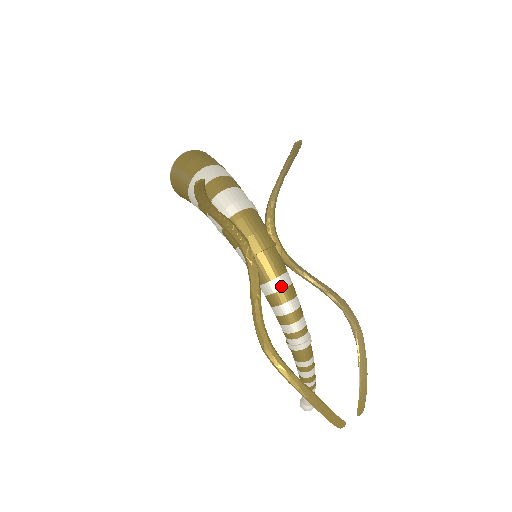
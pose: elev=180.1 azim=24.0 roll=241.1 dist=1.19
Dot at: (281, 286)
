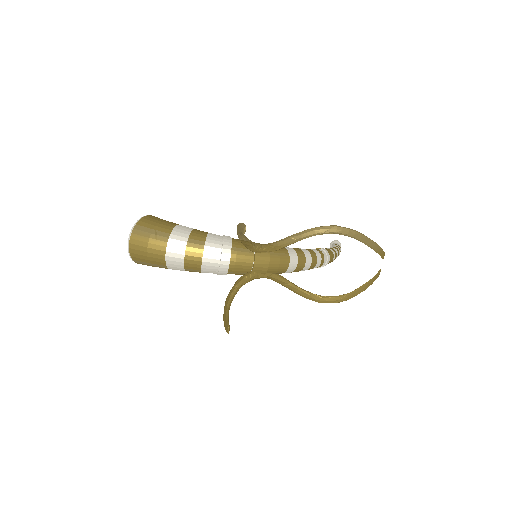
Dot at: (295, 266)
